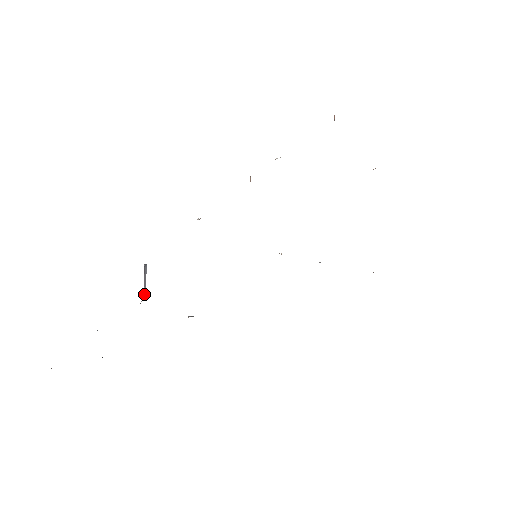
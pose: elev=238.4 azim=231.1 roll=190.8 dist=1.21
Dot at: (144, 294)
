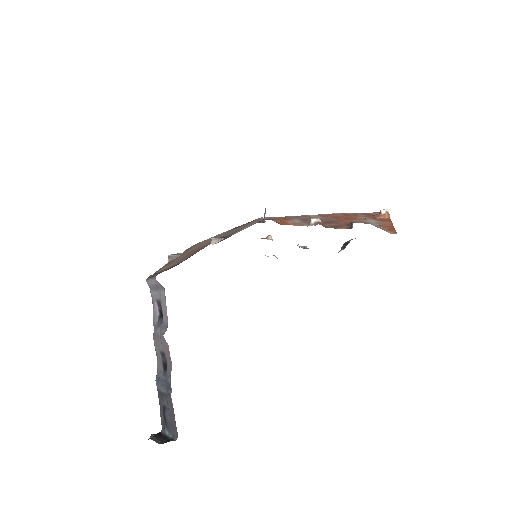
Dot at: (148, 285)
